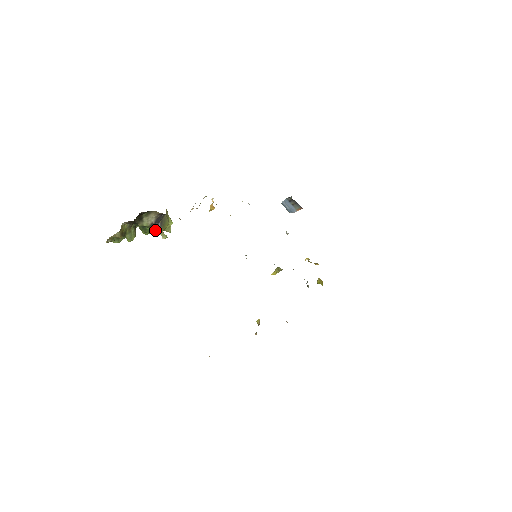
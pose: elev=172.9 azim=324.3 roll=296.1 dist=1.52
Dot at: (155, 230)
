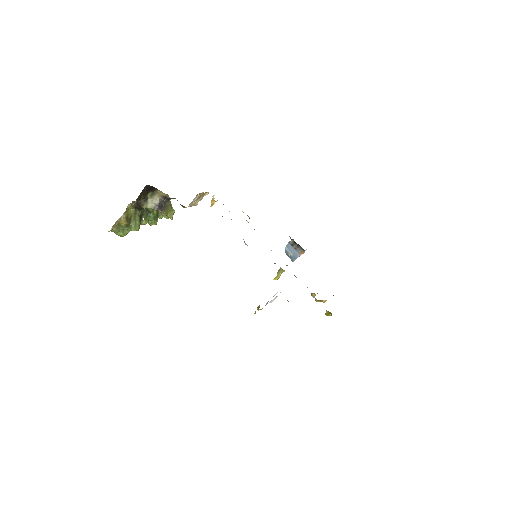
Dot at: occluded
